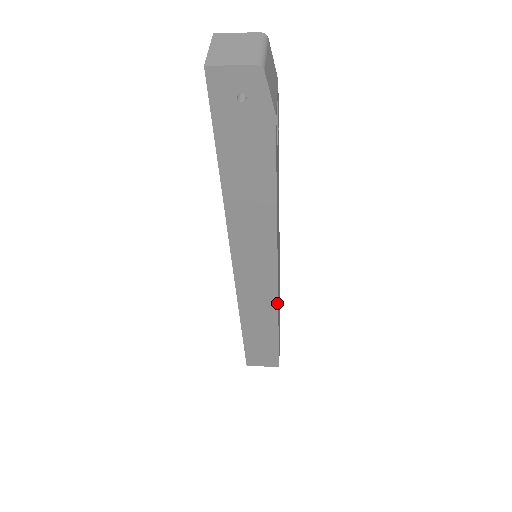
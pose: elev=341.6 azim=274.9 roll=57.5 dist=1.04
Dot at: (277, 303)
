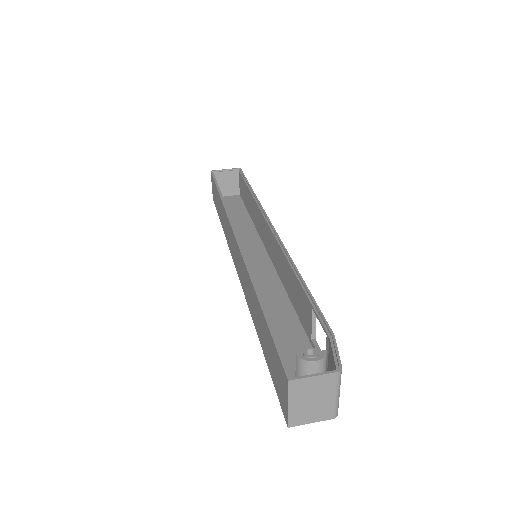
Dot at: occluded
